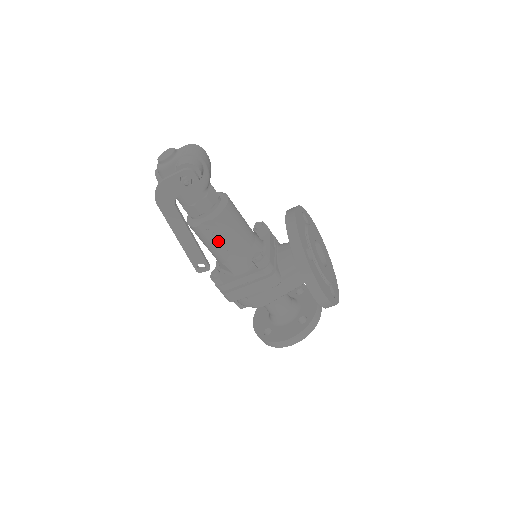
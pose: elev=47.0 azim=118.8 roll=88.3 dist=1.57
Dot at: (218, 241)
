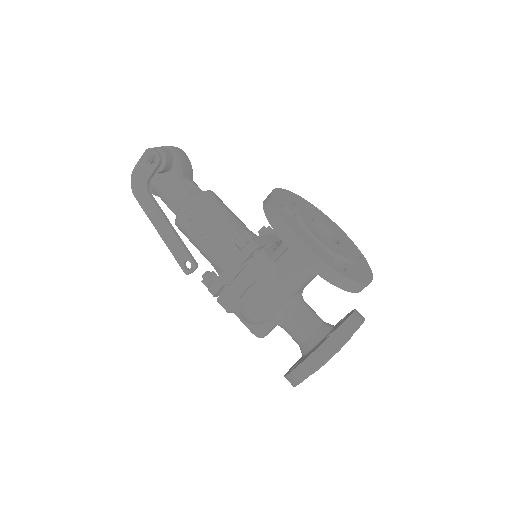
Dot at: (199, 230)
